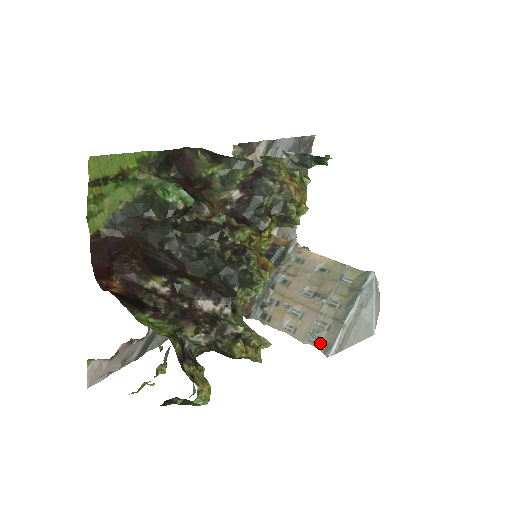
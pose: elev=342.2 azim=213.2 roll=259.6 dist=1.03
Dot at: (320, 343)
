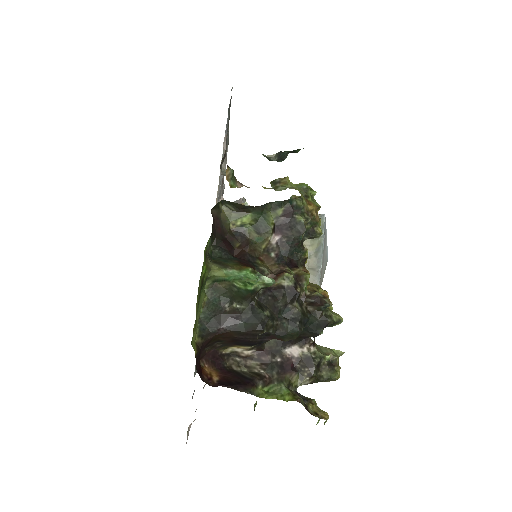
Dot at: occluded
